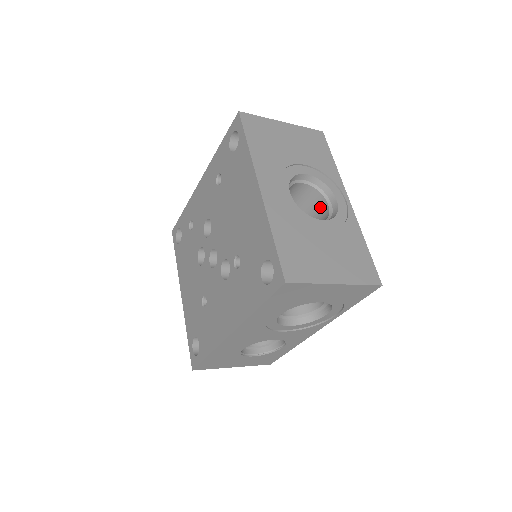
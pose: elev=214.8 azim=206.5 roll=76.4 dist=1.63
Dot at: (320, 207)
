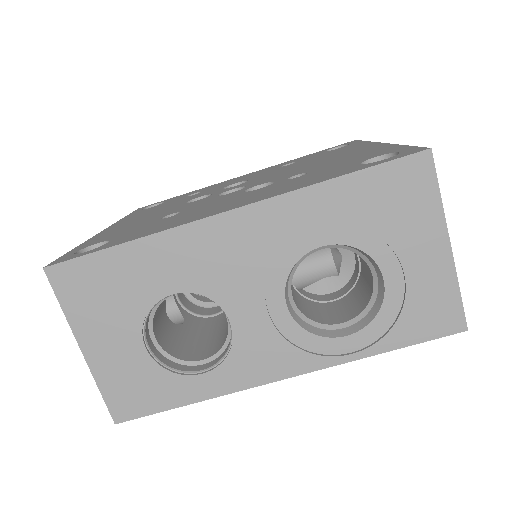
Dot at: occluded
